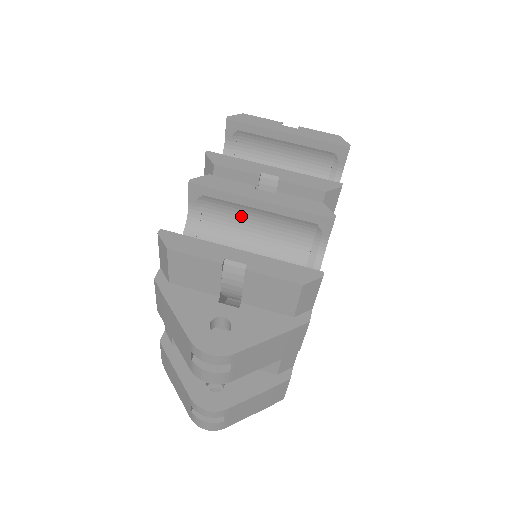
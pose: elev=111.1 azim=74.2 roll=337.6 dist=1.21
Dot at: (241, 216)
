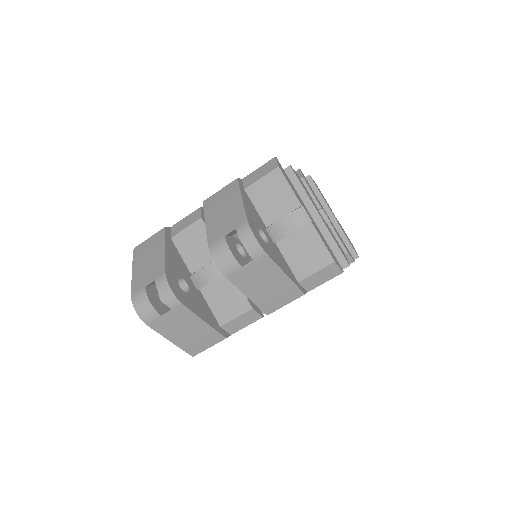
Dot at: occluded
